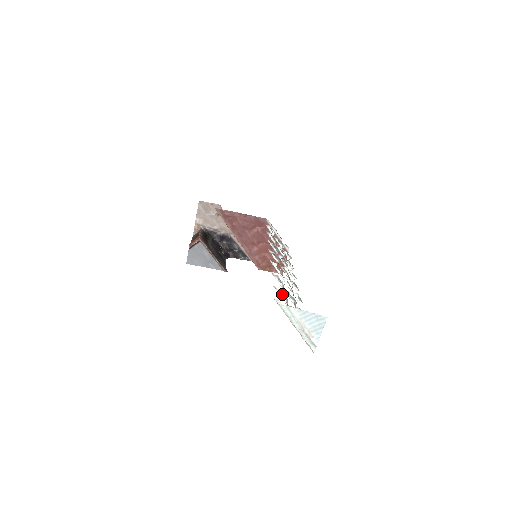
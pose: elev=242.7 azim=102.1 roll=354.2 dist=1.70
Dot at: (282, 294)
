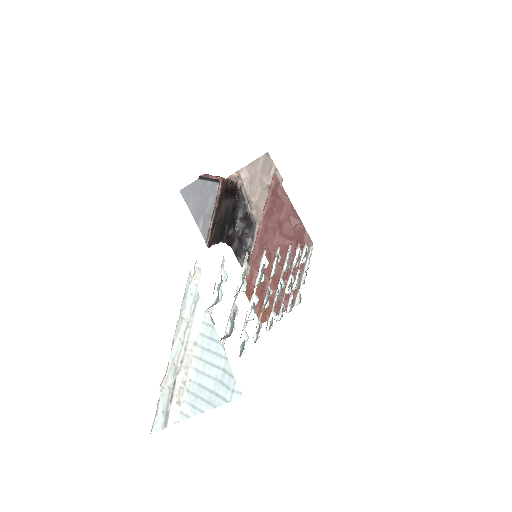
Dot at: (221, 282)
